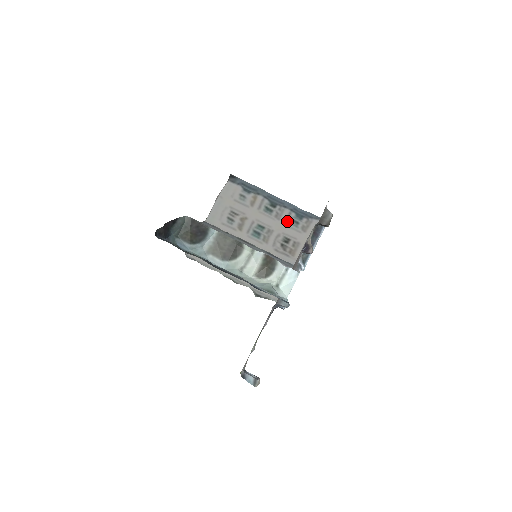
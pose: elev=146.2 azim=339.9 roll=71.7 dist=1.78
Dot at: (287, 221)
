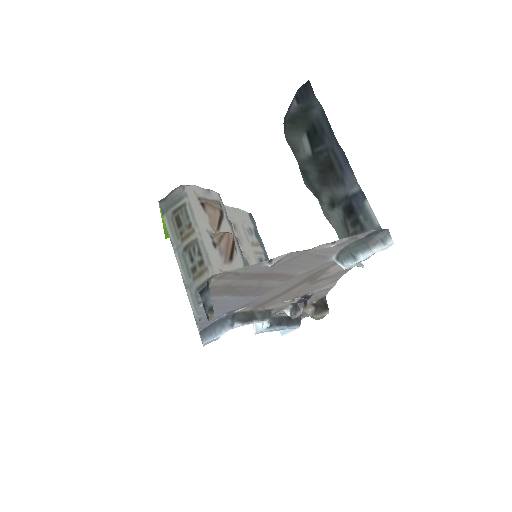
Dot at: occluded
